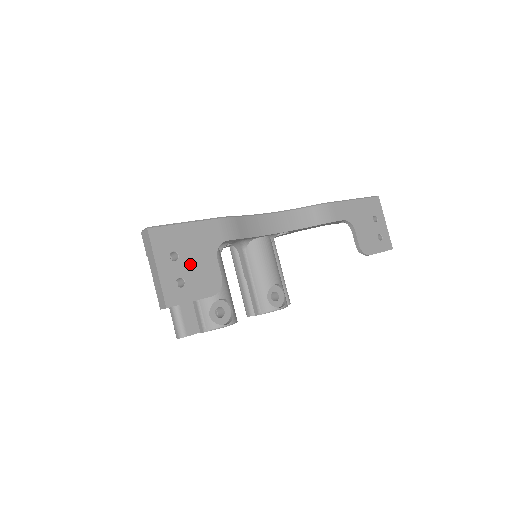
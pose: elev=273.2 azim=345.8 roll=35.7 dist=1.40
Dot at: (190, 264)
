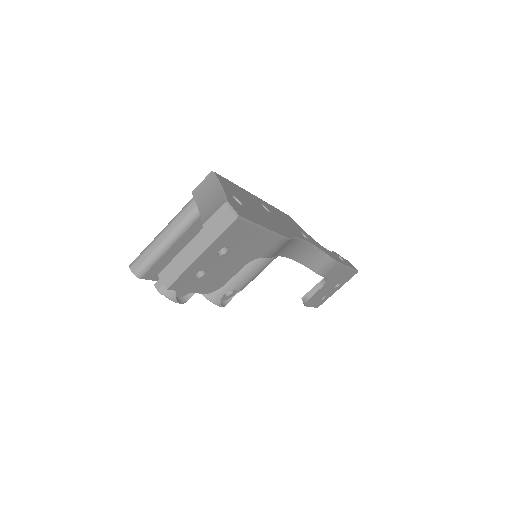
Dot at: (223, 263)
